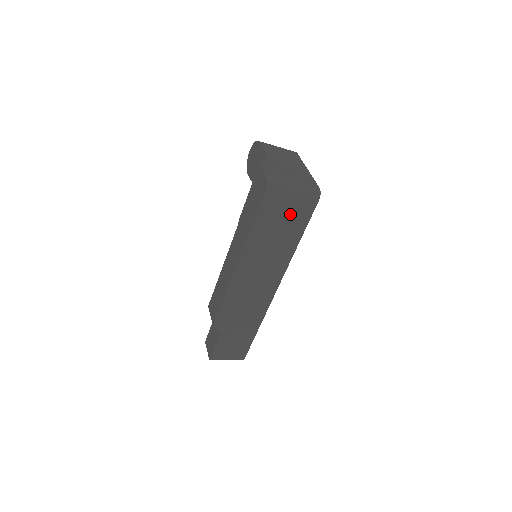
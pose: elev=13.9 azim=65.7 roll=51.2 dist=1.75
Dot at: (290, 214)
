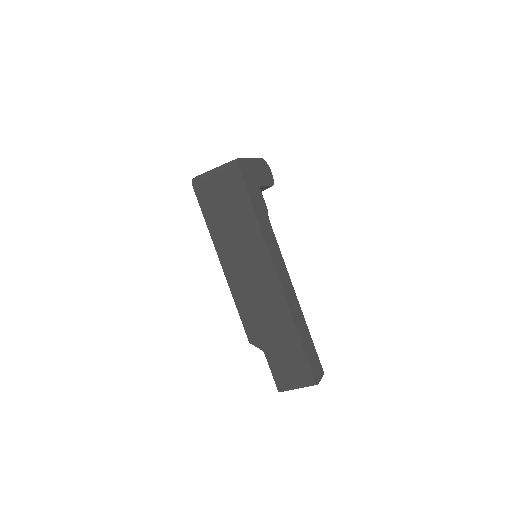
Dot at: (226, 193)
